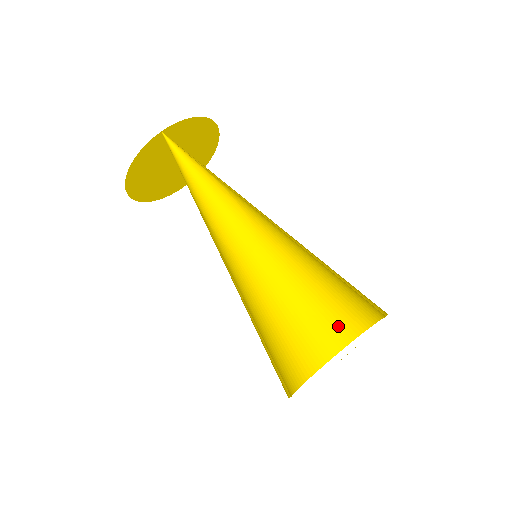
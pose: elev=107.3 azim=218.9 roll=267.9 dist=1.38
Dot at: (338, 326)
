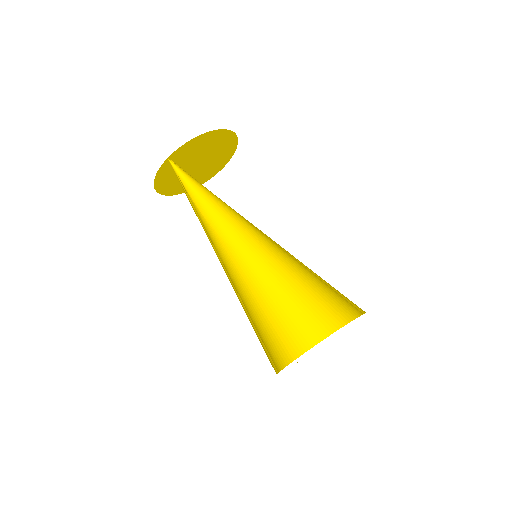
Dot at: (338, 308)
